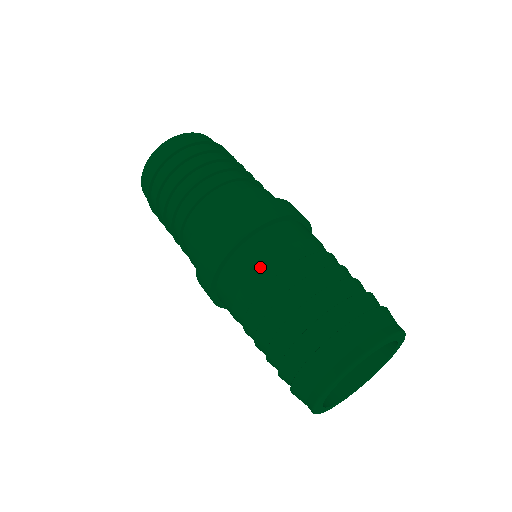
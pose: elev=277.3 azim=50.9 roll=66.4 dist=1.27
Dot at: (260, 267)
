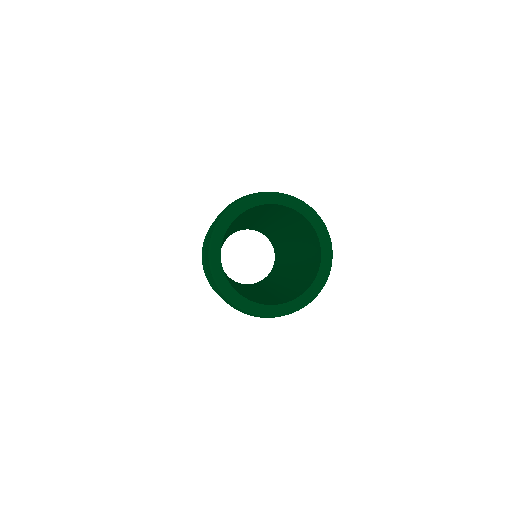
Dot at: occluded
